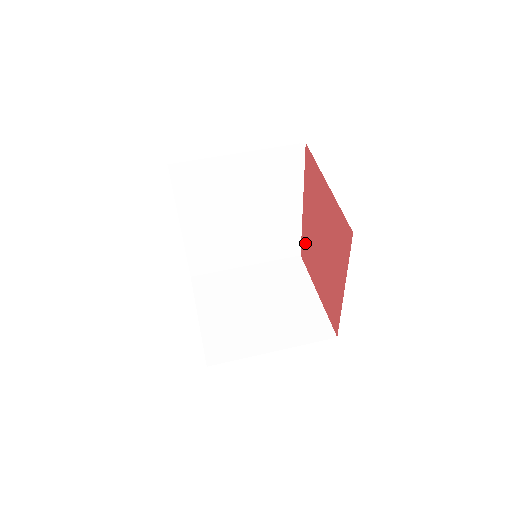
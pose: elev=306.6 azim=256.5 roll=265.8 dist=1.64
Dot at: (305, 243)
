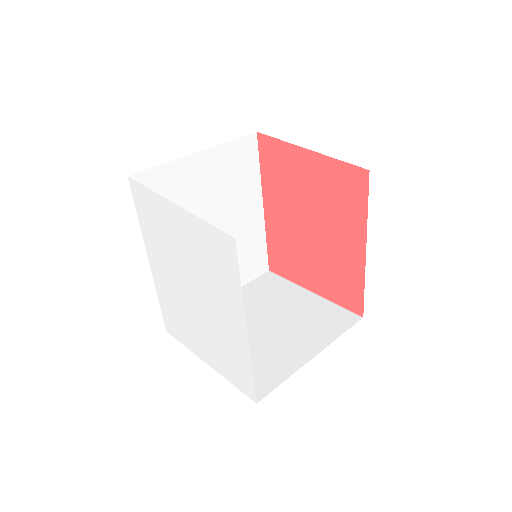
Dot at: (276, 249)
